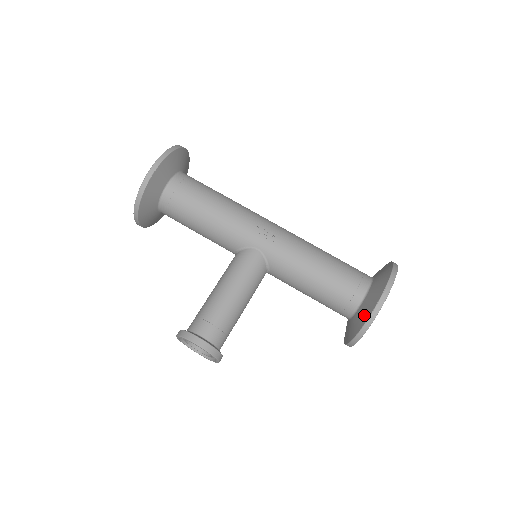
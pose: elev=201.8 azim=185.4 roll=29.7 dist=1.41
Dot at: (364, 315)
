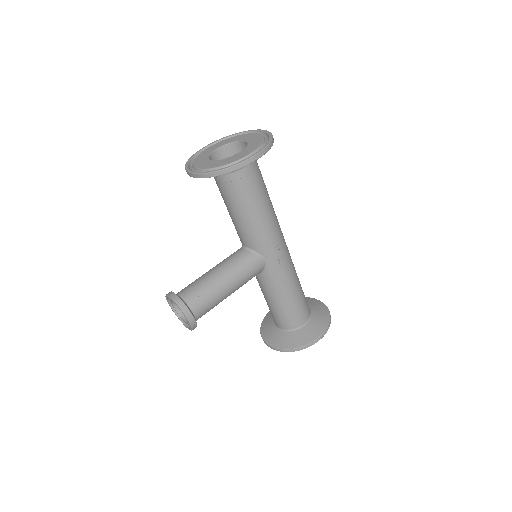
Dot at: (295, 342)
